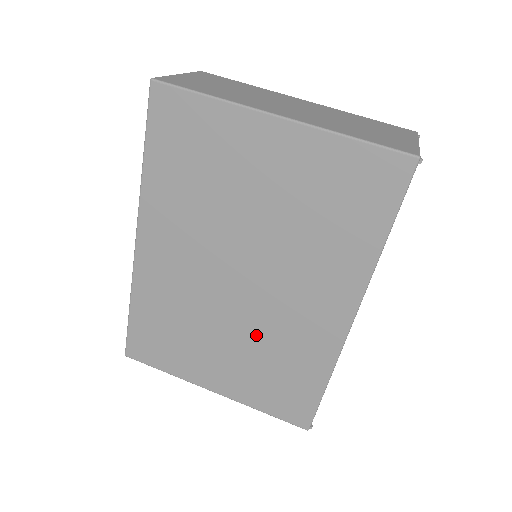
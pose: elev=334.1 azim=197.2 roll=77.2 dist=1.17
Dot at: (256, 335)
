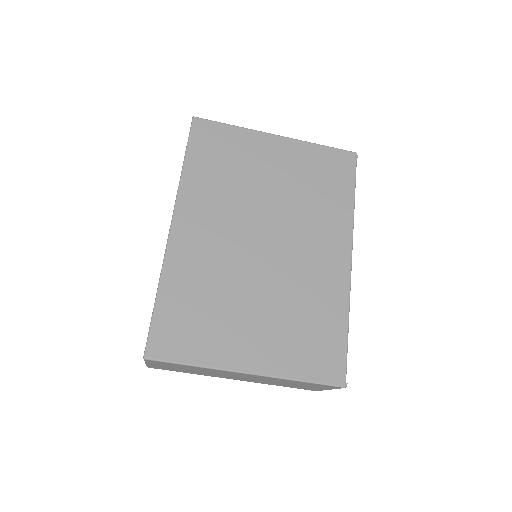
Dot at: (283, 292)
